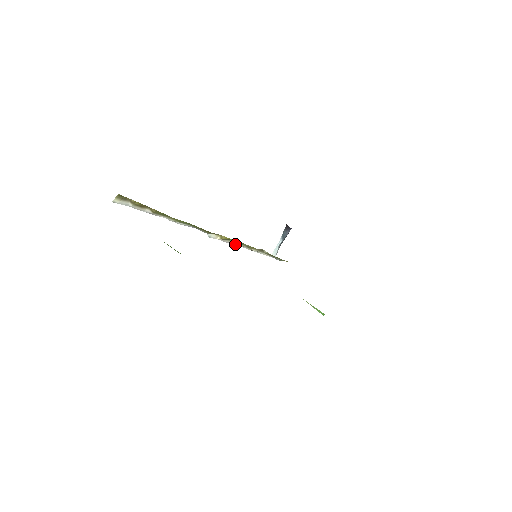
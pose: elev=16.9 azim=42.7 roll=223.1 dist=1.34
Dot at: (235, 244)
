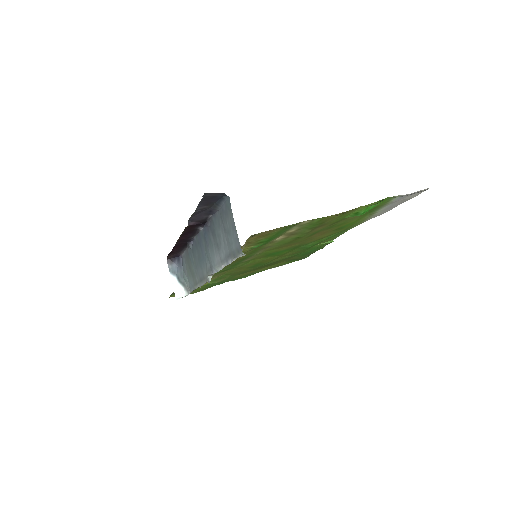
Dot at: occluded
